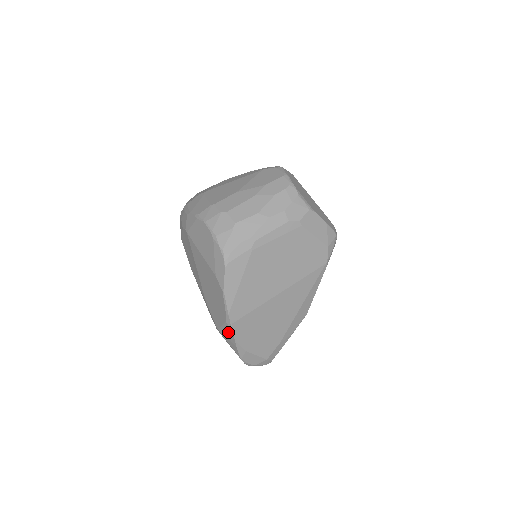
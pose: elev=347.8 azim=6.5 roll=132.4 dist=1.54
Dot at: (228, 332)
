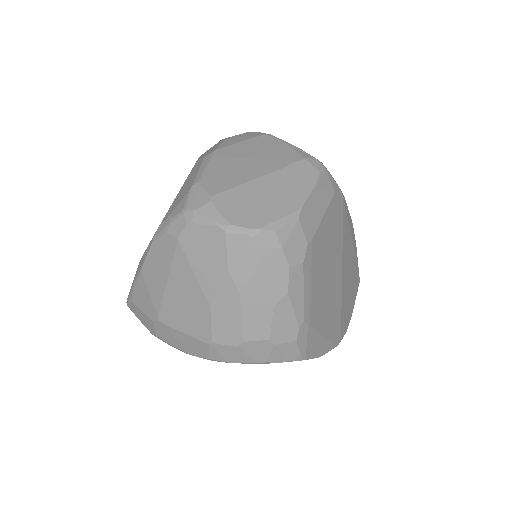
Dot at: occluded
